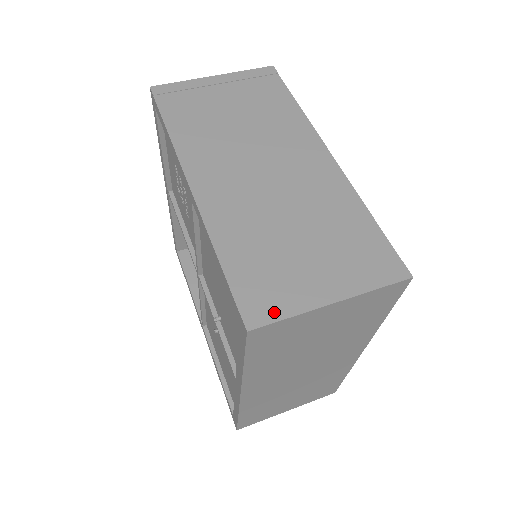
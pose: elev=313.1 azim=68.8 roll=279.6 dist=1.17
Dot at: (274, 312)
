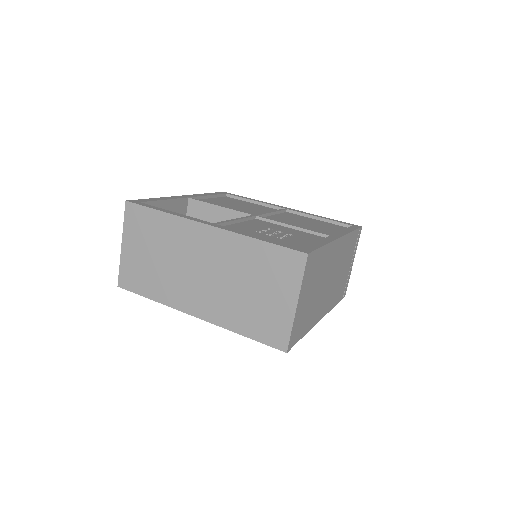
Dot at: (347, 286)
